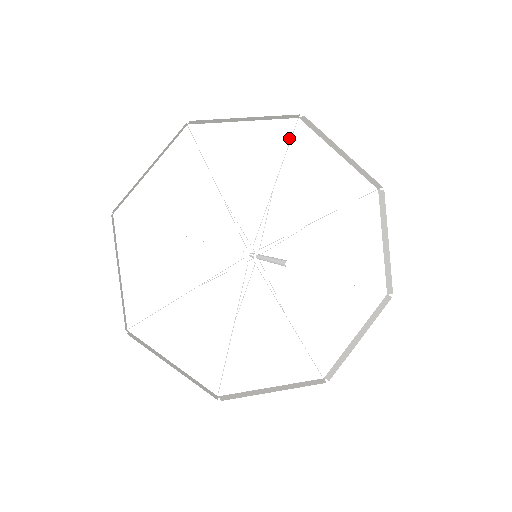
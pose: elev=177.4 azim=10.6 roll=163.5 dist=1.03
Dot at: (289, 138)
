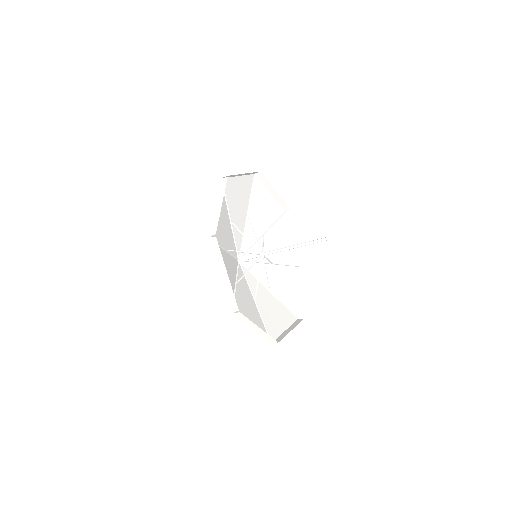
Dot at: (279, 217)
